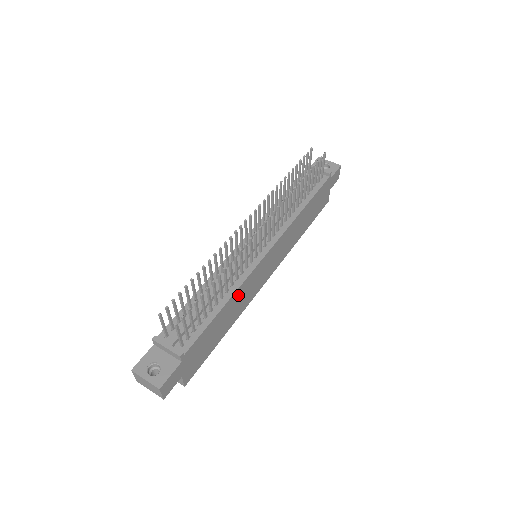
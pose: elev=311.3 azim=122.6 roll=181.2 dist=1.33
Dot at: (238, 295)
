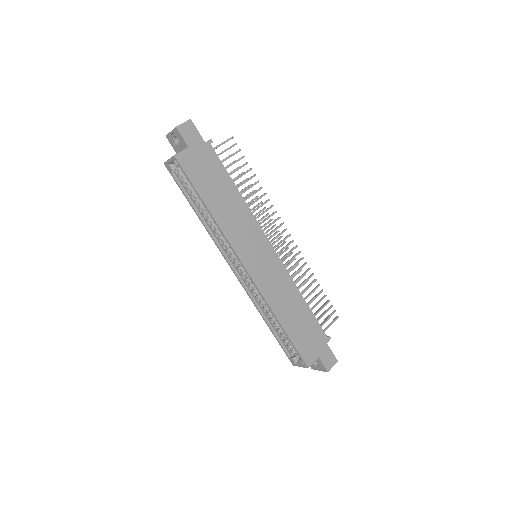
Dot at: (242, 211)
